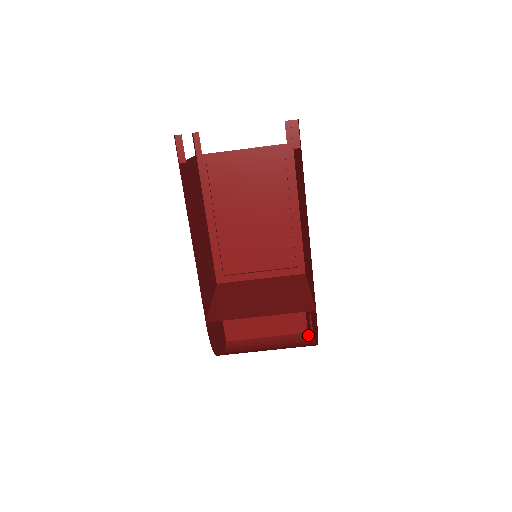
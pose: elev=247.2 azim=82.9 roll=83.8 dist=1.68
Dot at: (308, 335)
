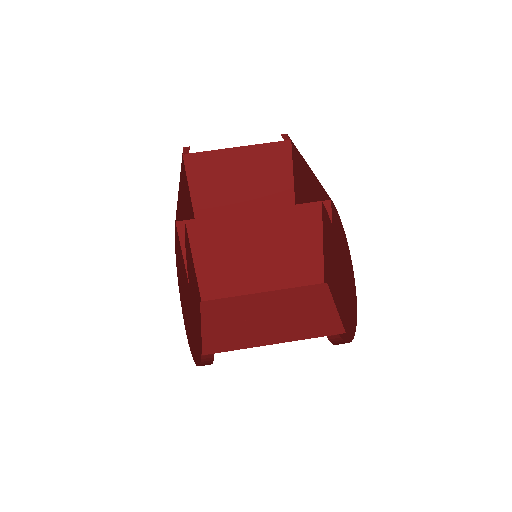
Dot at: (344, 317)
